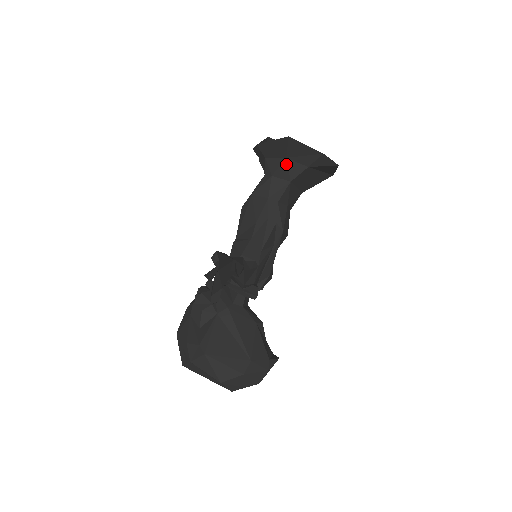
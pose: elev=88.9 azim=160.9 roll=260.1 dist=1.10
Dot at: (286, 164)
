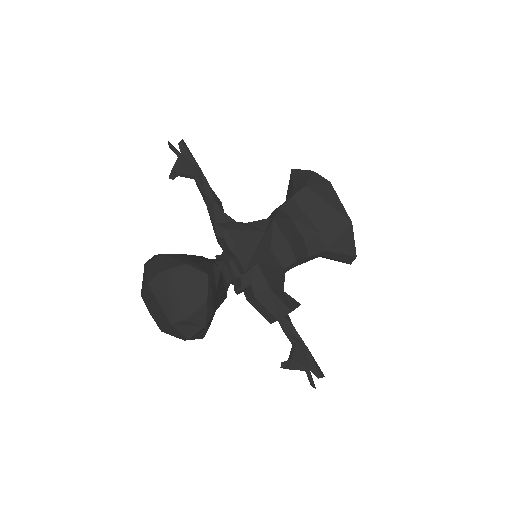
Dot at: (292, 190)
